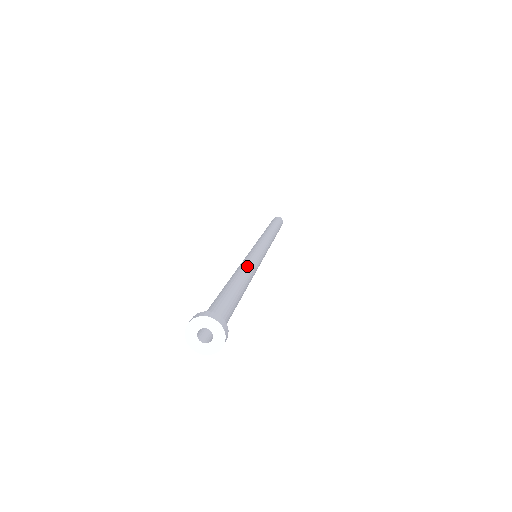
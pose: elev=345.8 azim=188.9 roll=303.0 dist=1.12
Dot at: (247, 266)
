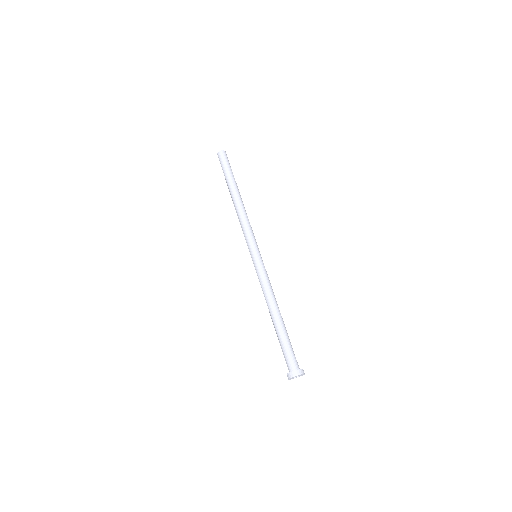
Dot at: (271, 292)
